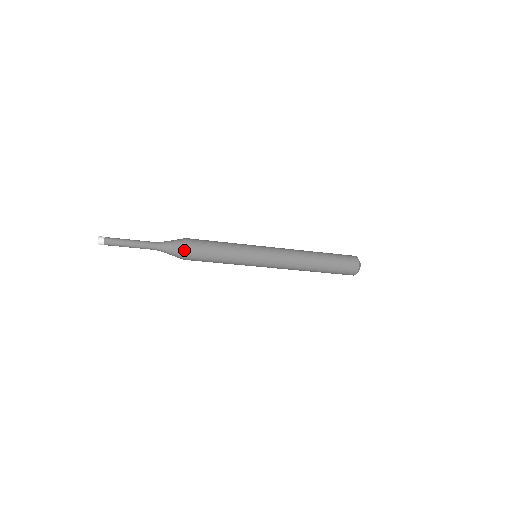
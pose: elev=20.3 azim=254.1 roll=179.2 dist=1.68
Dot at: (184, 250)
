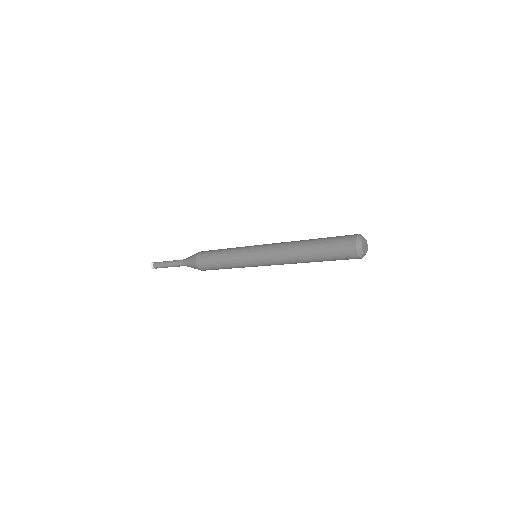
Dot at: (195, 260)
